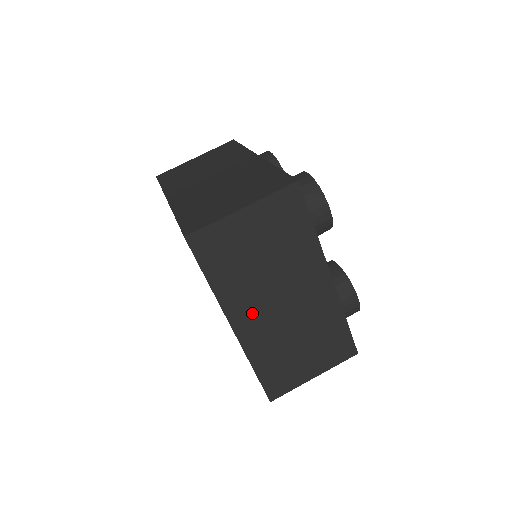
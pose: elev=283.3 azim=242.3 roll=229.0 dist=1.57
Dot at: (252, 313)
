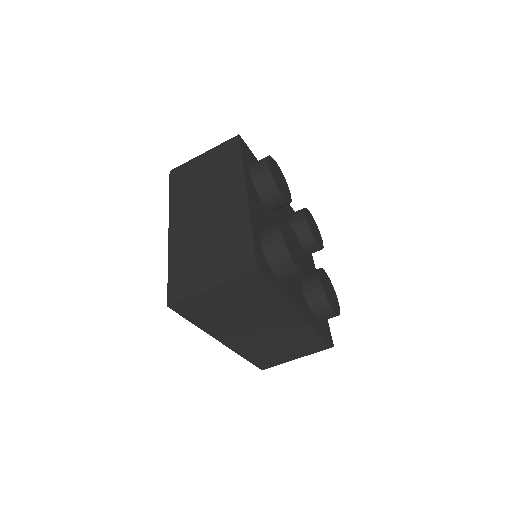
Dot at: (235, 335)
